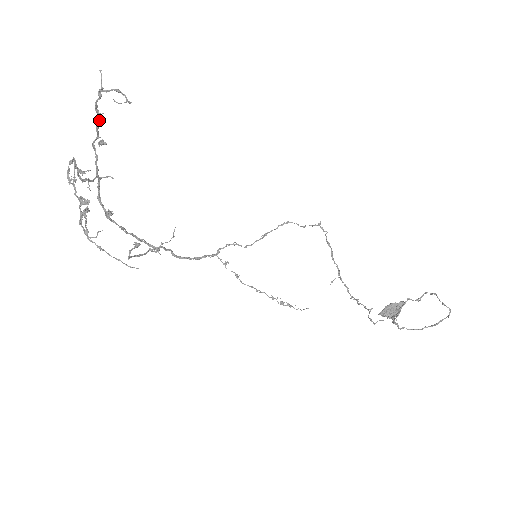
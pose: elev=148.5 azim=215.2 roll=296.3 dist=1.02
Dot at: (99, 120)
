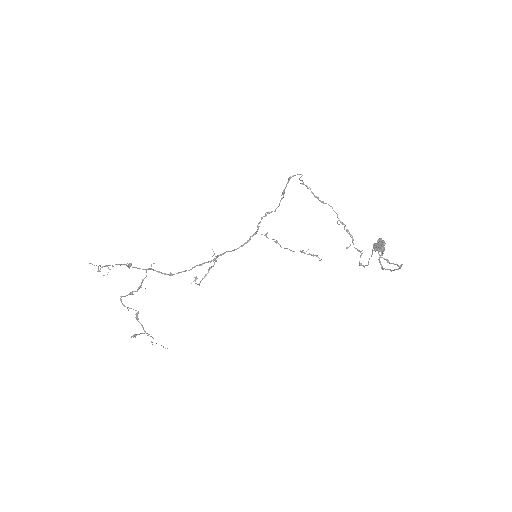
Dot at: occluded
